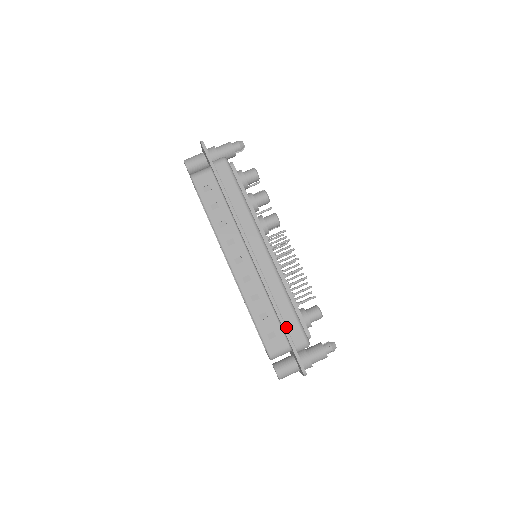
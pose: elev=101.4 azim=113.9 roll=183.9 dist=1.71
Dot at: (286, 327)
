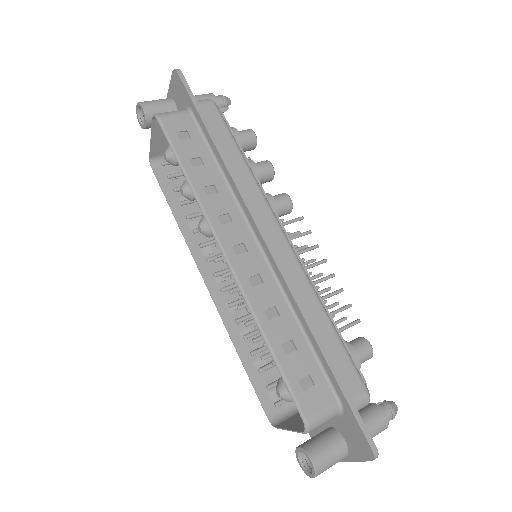
Dot at: (331, 366)
